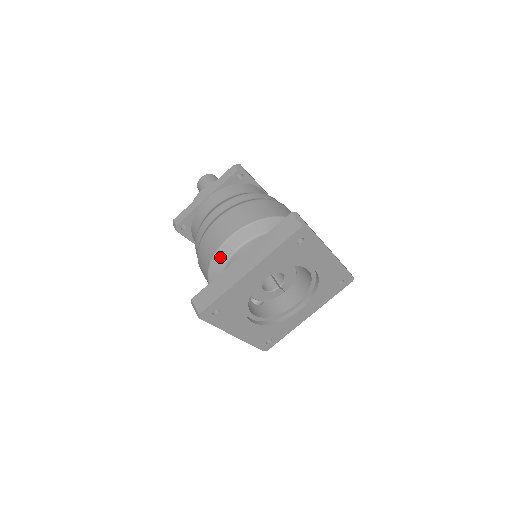
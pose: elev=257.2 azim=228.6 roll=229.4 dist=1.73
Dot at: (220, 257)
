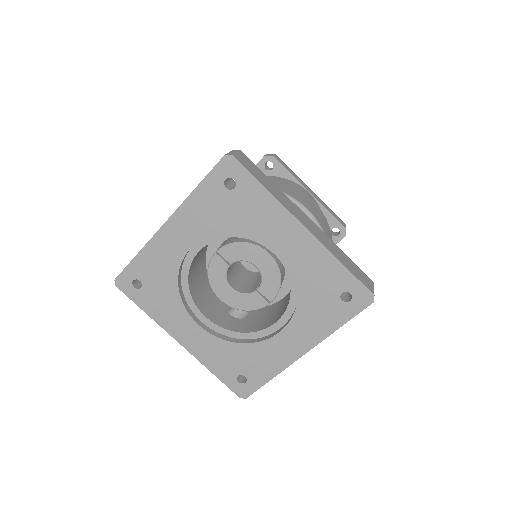
Dot at: occluded
